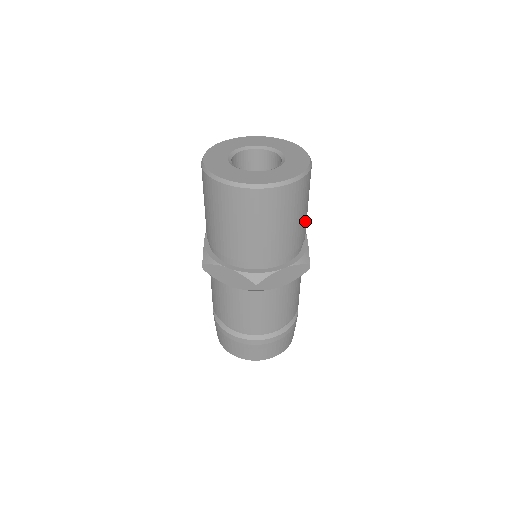
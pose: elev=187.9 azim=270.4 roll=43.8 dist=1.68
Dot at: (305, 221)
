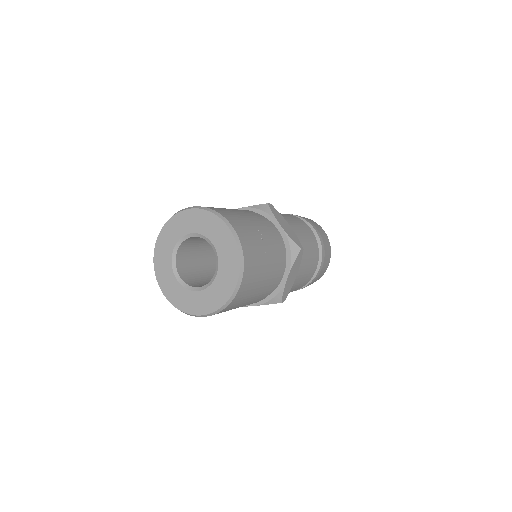
Dot at: (261, 293)
